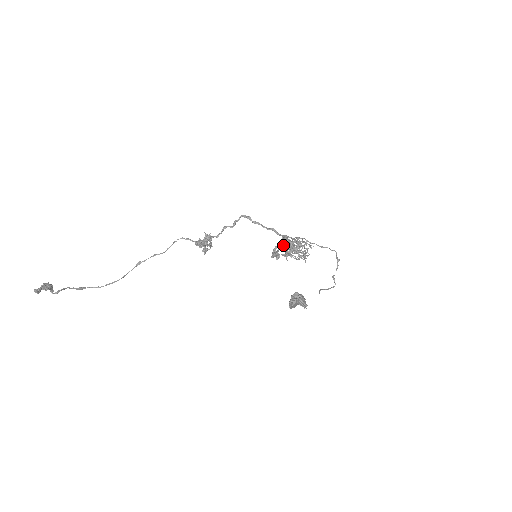
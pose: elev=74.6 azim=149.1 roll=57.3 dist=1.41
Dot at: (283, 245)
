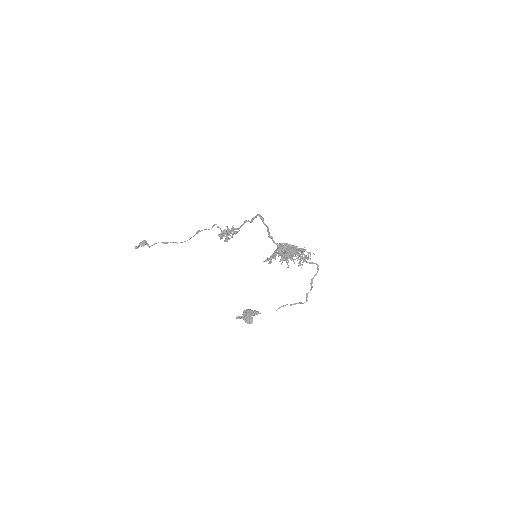
Dot at: (278, 252)
